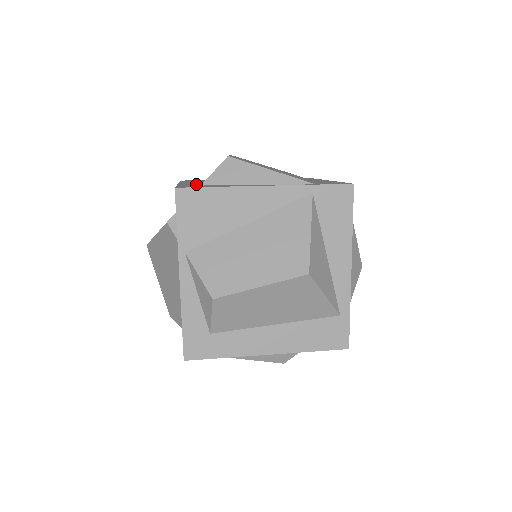
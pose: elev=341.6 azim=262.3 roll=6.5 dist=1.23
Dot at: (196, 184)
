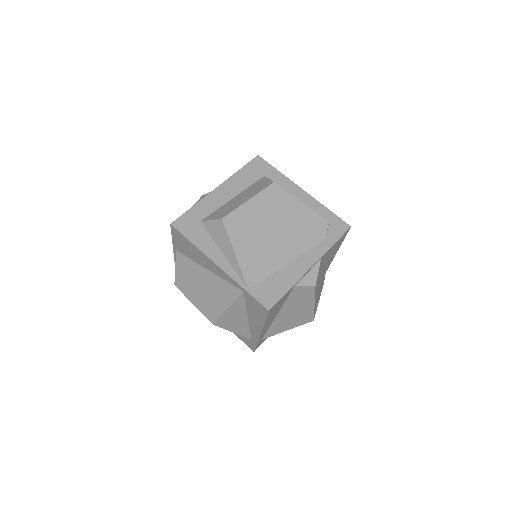
Dot at: (211, 209)
